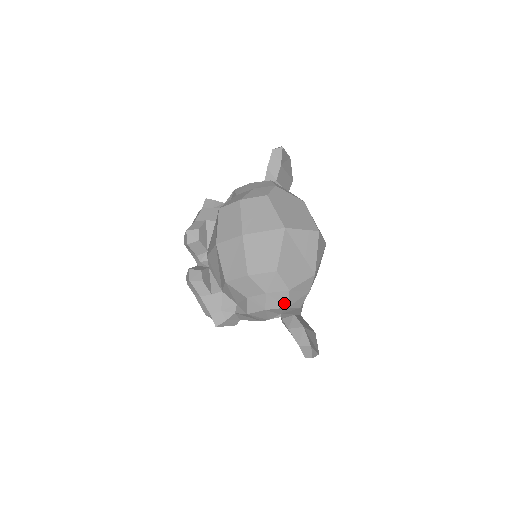
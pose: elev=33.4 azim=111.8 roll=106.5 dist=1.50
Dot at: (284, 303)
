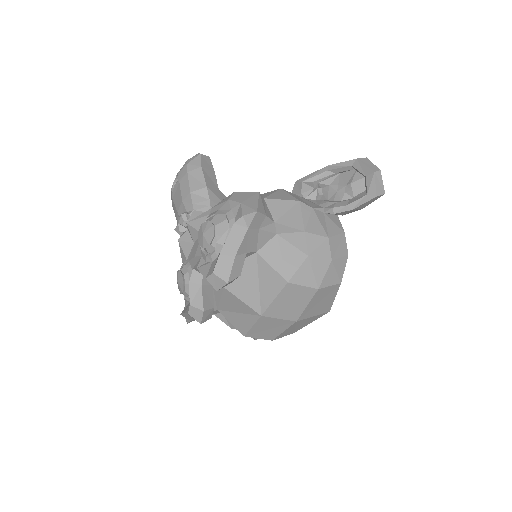
Dot at: occluded
